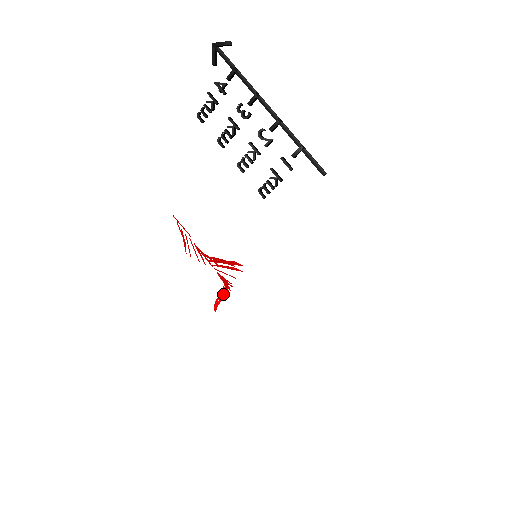
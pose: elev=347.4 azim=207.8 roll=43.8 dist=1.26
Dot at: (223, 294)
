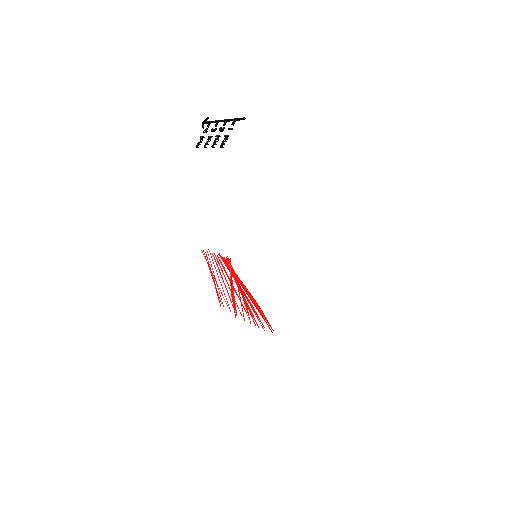
Dot at: (230, 271)
